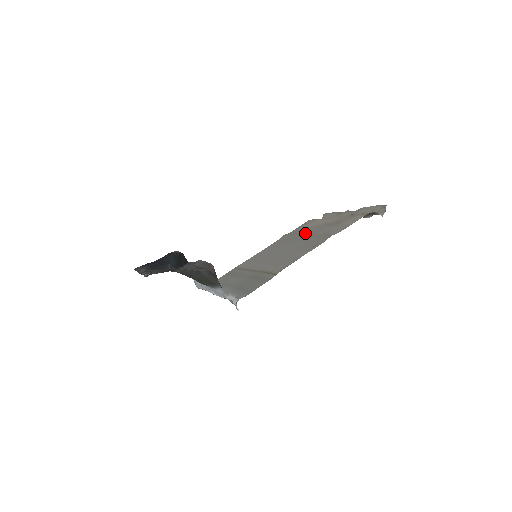
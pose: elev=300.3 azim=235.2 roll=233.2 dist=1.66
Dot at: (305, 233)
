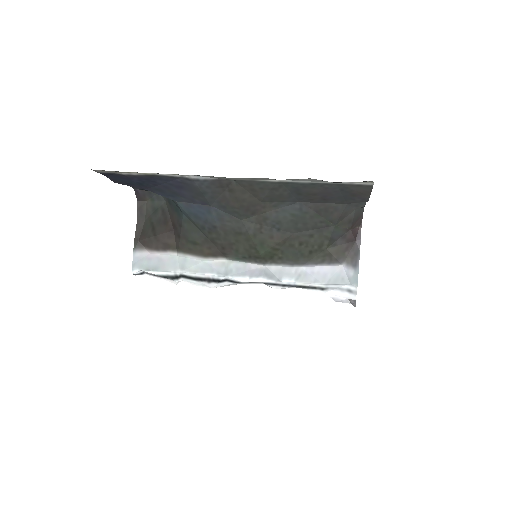
Dot at: occluded
